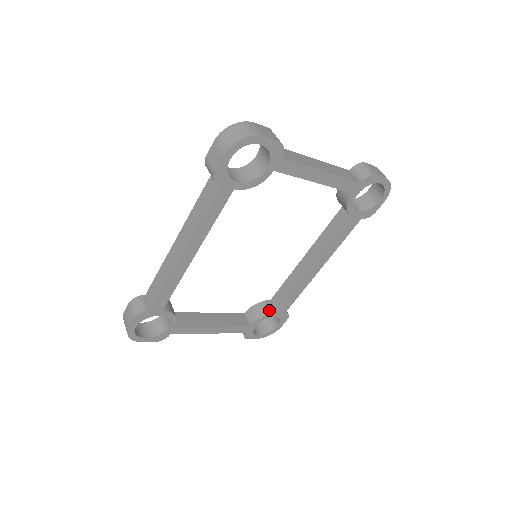
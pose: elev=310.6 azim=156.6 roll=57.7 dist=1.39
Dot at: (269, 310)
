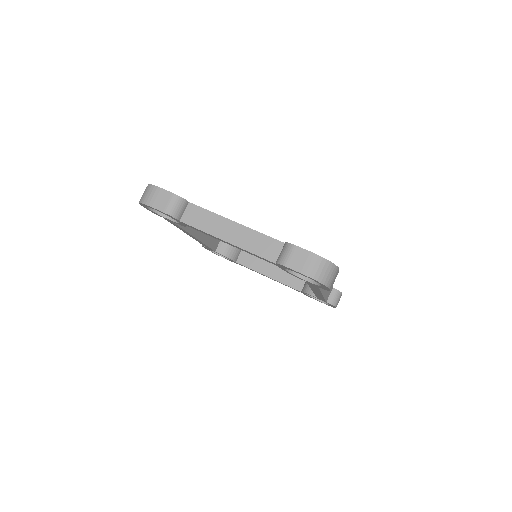
Dot at: (312, 291)
